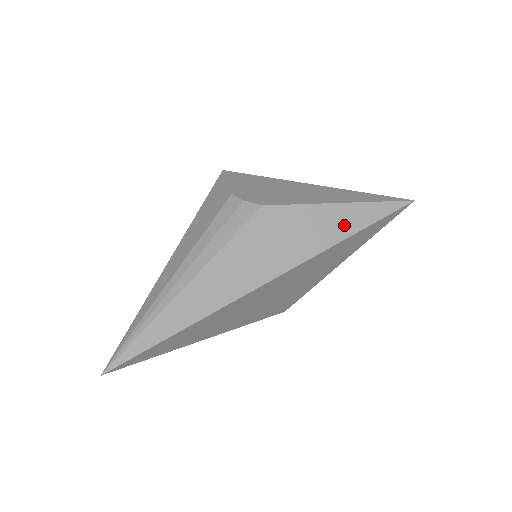
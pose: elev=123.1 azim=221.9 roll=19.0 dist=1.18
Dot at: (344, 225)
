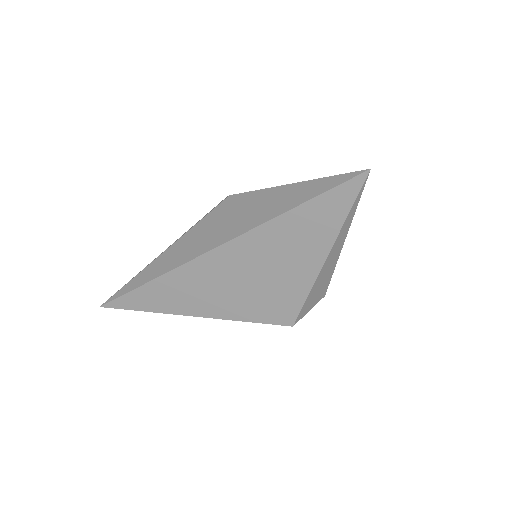
Dot at: (284, 203)
